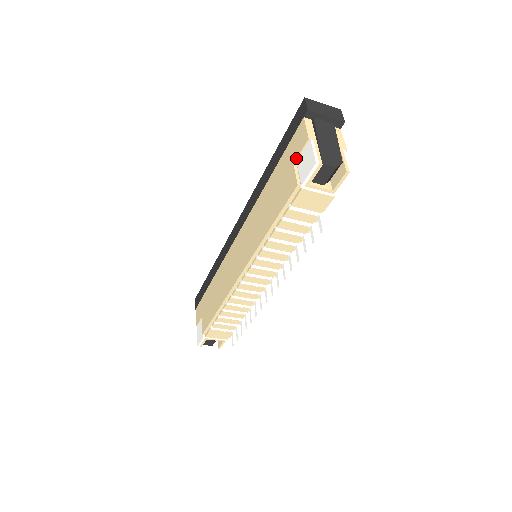
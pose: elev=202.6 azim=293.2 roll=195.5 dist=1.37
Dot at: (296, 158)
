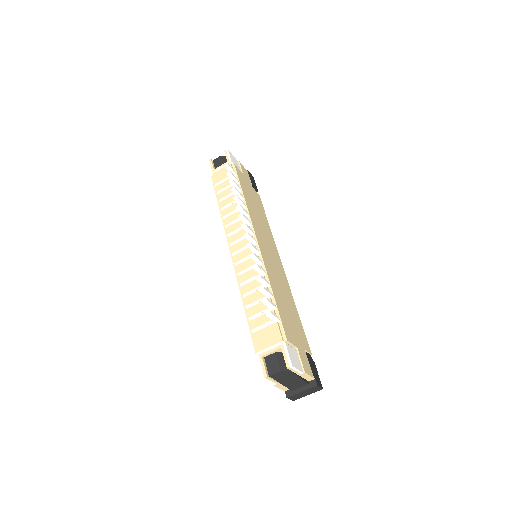
Dot at: occluded
